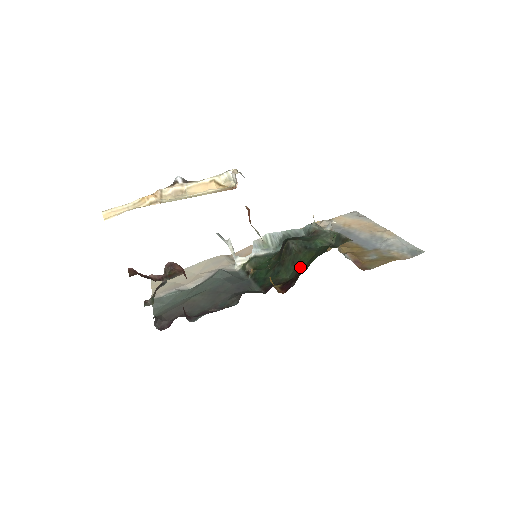
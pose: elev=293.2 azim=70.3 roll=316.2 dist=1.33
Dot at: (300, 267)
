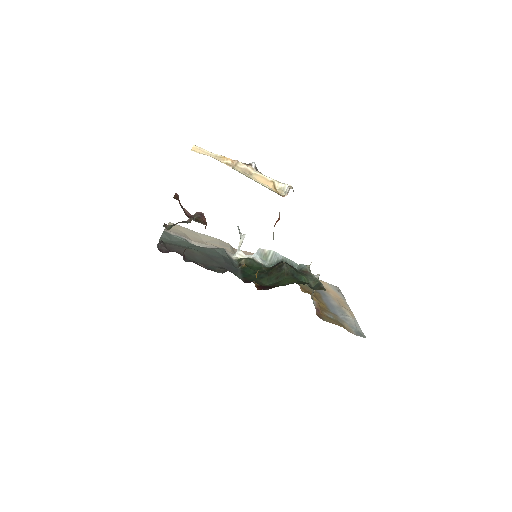
Dot at: (280, 283)
